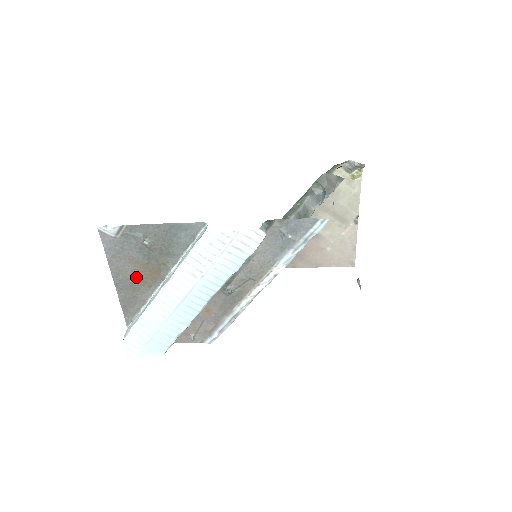
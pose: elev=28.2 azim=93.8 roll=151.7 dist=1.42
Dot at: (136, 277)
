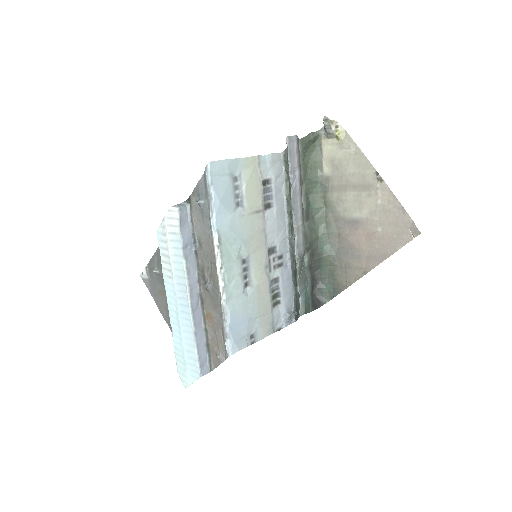
Dot at: occluded
